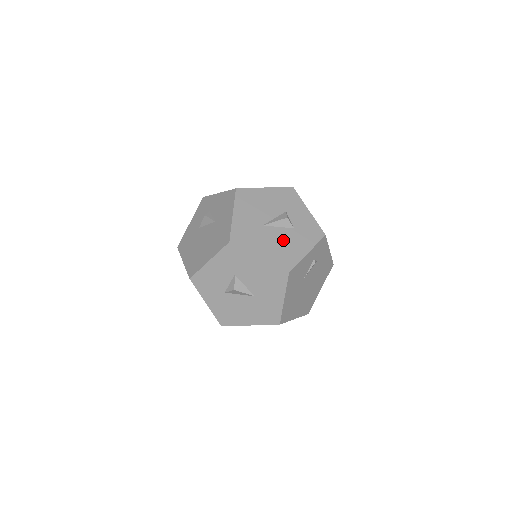
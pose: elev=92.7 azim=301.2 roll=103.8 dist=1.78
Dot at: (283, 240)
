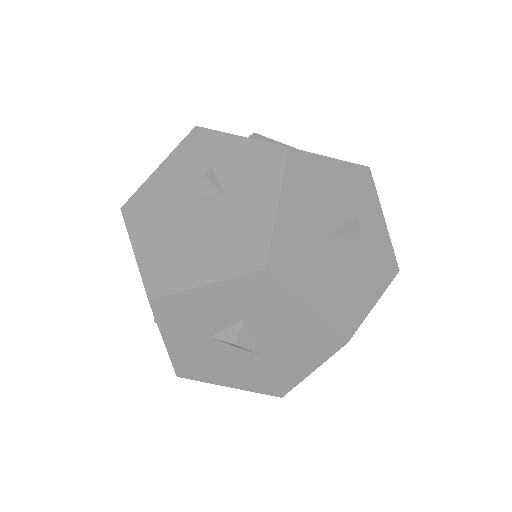
Dot at: (346, 274)
